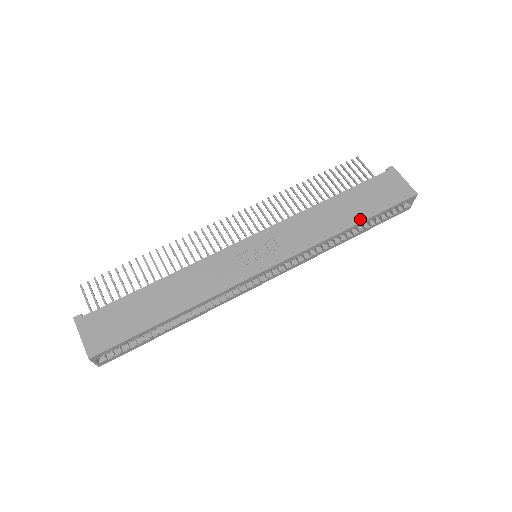
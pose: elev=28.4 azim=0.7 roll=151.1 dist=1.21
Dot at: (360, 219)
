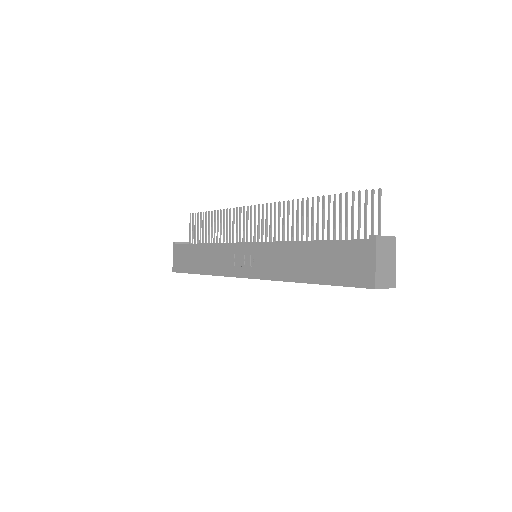
Dot at: (313, 280)
